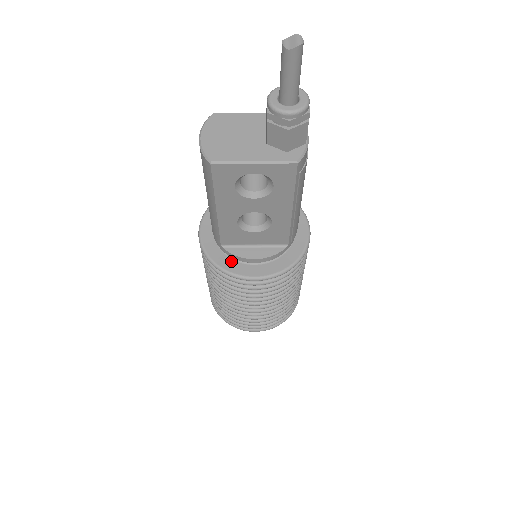
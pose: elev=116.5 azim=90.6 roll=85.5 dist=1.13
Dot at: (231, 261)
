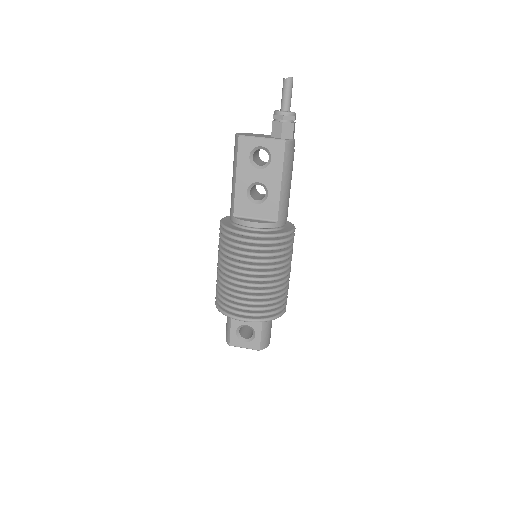
Dot at: (237, 228)
